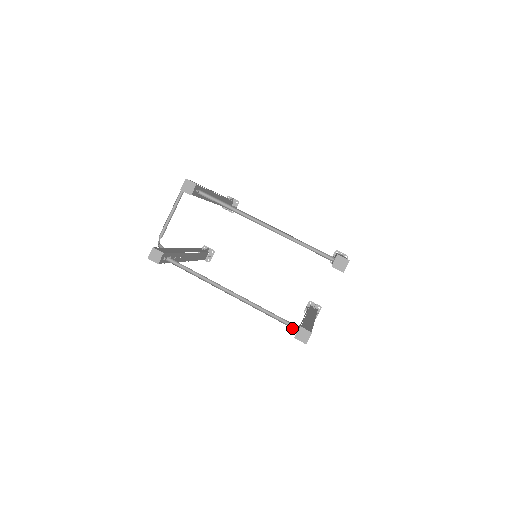
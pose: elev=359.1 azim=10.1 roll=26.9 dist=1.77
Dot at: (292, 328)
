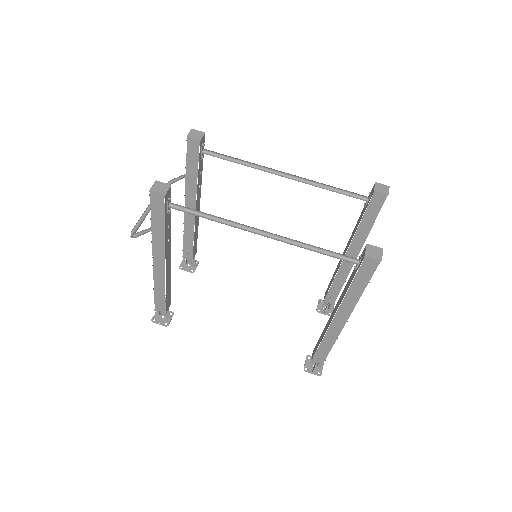
Dot at: (351, 262)
